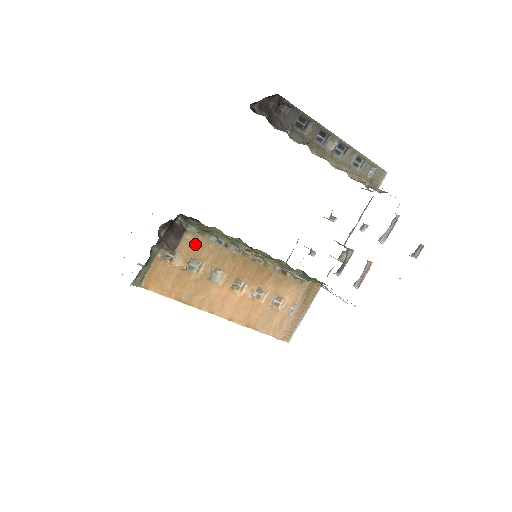
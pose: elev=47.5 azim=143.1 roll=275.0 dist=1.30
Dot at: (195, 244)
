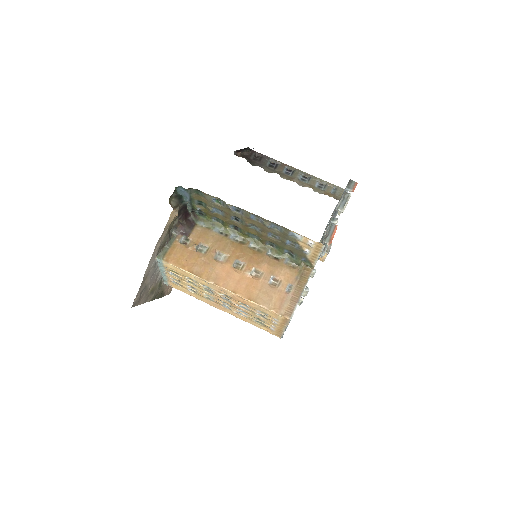
Dot at: (203, 233)
